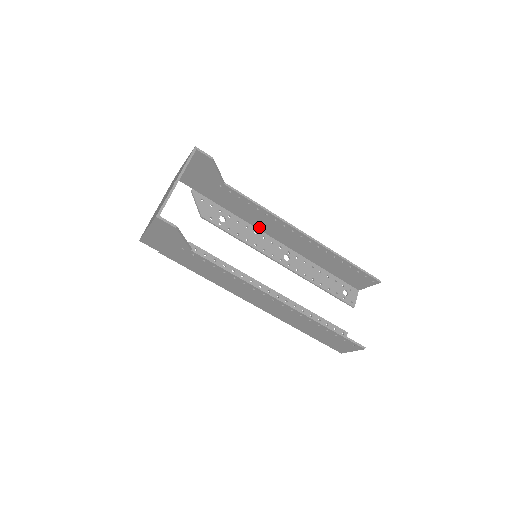
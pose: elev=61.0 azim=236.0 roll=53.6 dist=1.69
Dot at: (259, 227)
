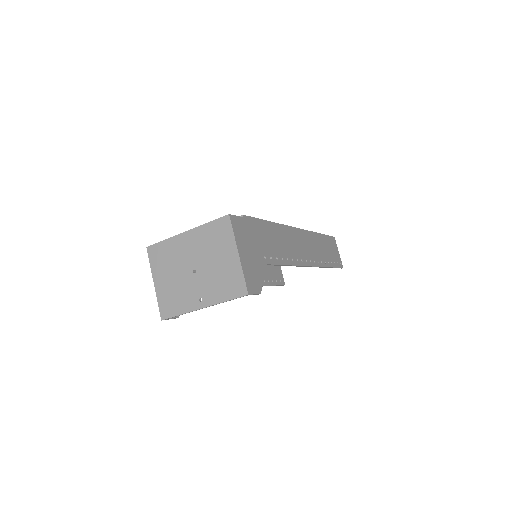
Dot at: (286, 232)
